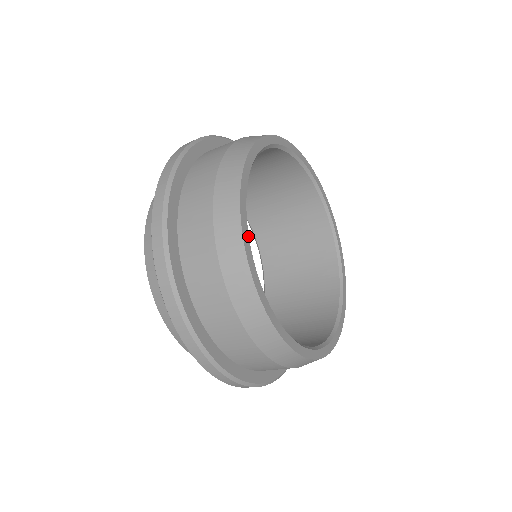
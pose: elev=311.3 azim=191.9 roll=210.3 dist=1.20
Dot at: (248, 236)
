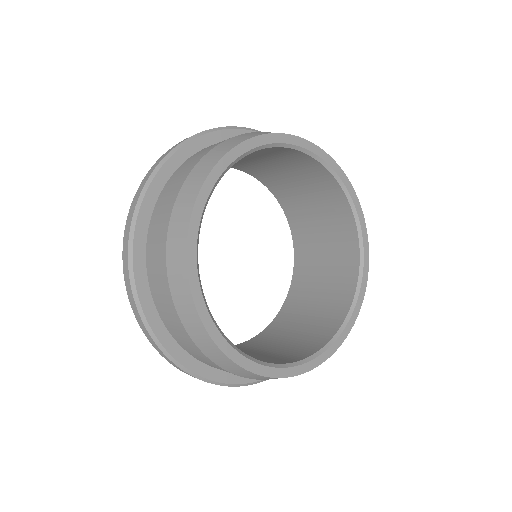
Dot at: (212, 188)
